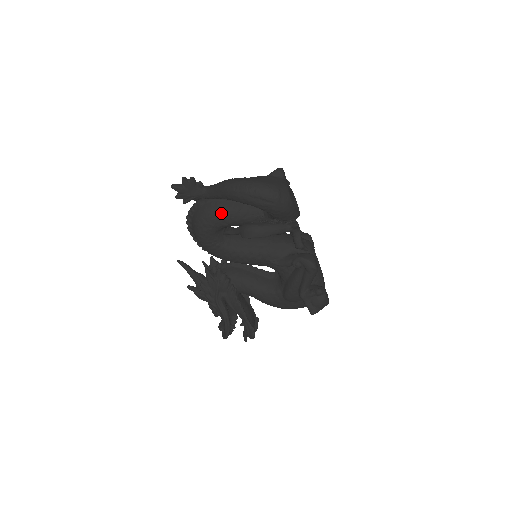
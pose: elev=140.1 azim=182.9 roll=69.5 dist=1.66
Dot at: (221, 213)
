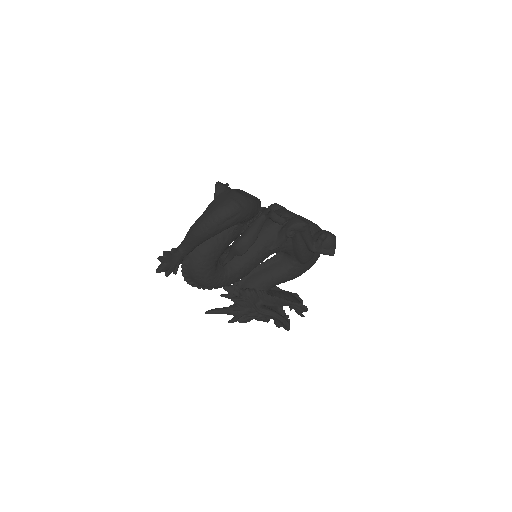
Dot at: (207, 254)
